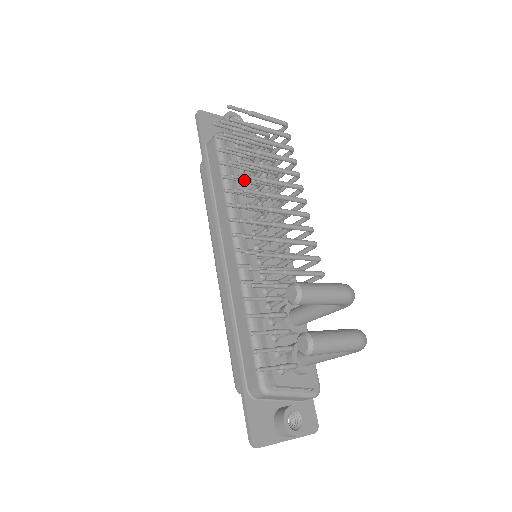
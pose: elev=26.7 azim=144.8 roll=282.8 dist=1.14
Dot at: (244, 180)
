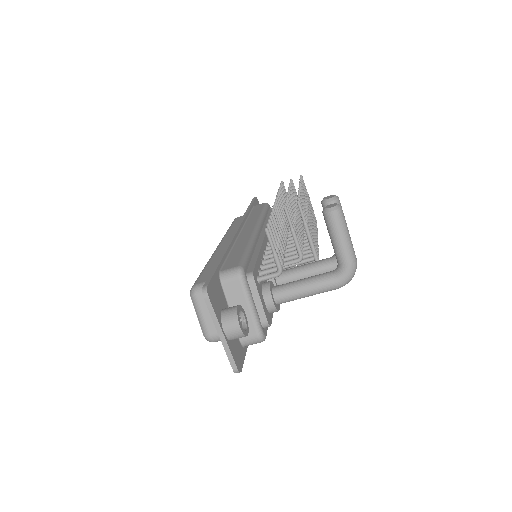
Dot at: occluded
